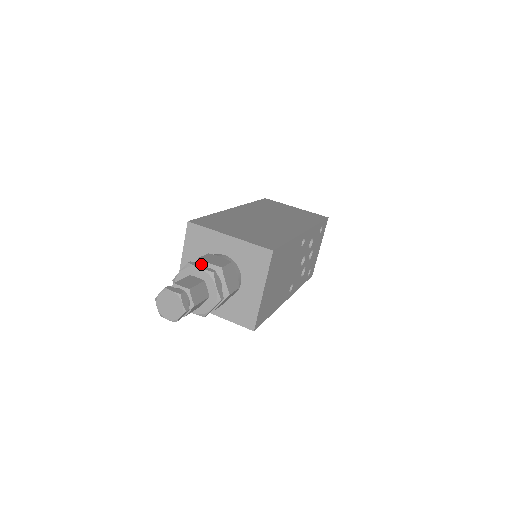
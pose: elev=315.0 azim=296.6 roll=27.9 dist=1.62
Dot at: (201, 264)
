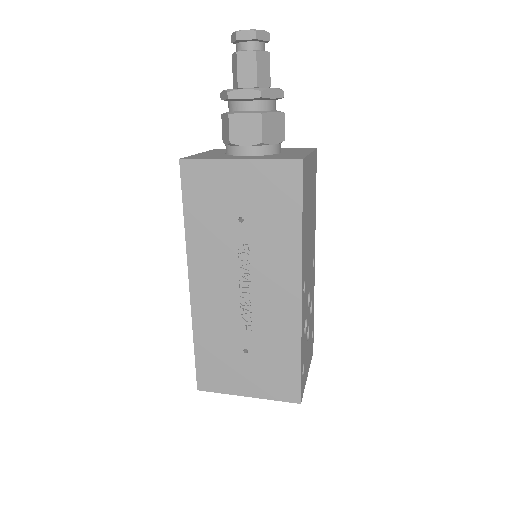
Dot at: occluded
